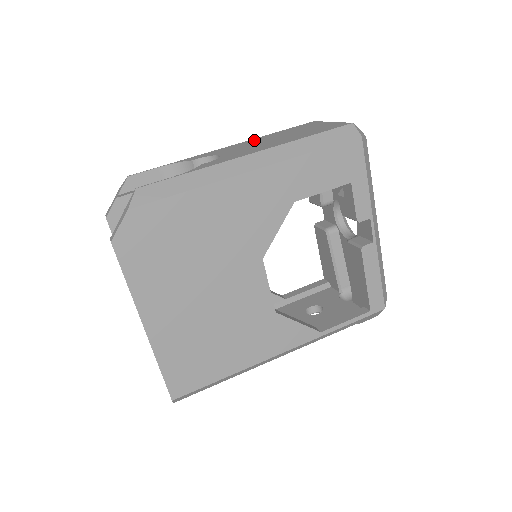
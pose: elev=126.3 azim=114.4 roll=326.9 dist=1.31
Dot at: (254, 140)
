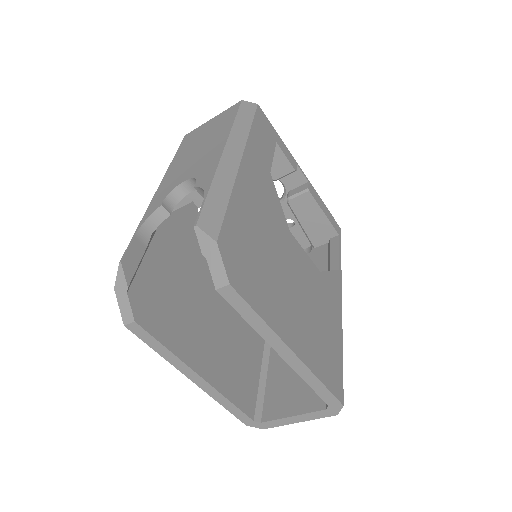
Dot at: (174, 166)
